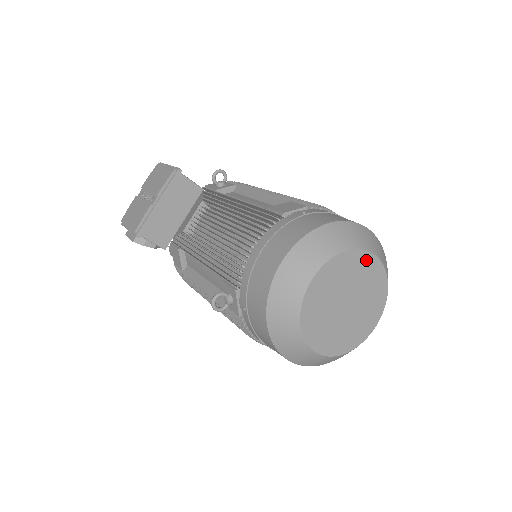
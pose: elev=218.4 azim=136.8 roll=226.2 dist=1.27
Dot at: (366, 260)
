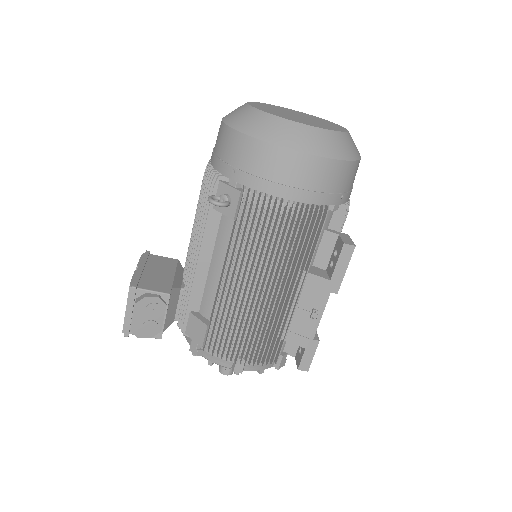
Dot at: occluded
